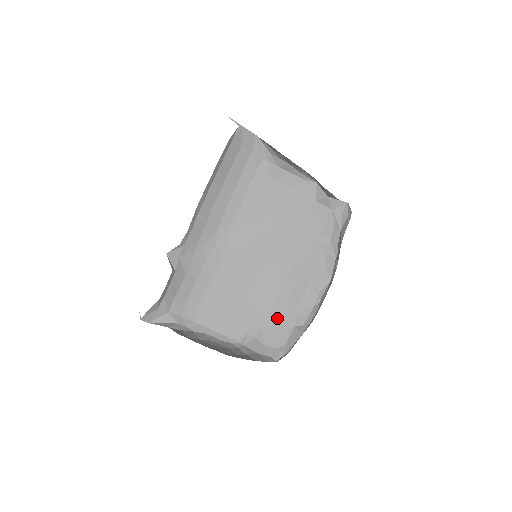
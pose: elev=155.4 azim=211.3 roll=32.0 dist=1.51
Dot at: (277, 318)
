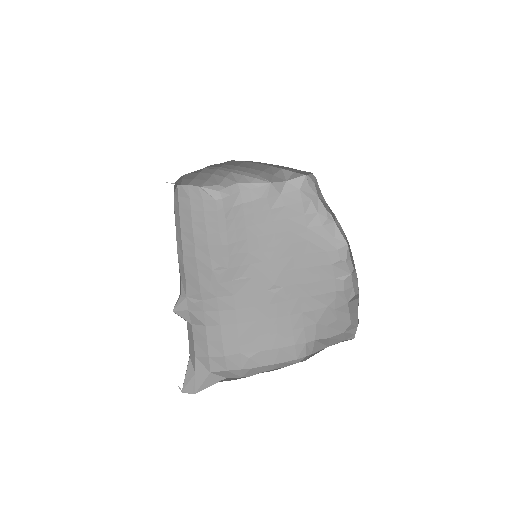
Dot at: (324, 308)
